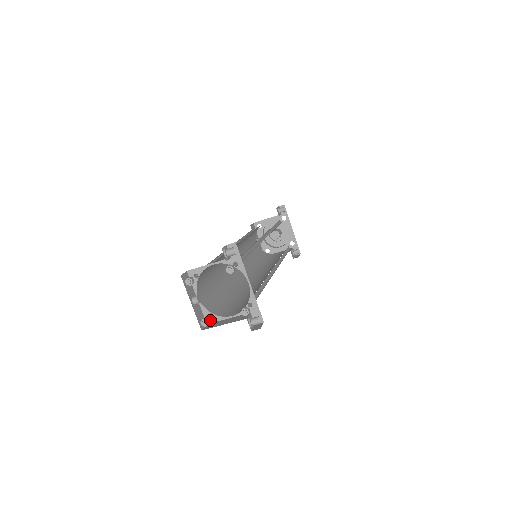
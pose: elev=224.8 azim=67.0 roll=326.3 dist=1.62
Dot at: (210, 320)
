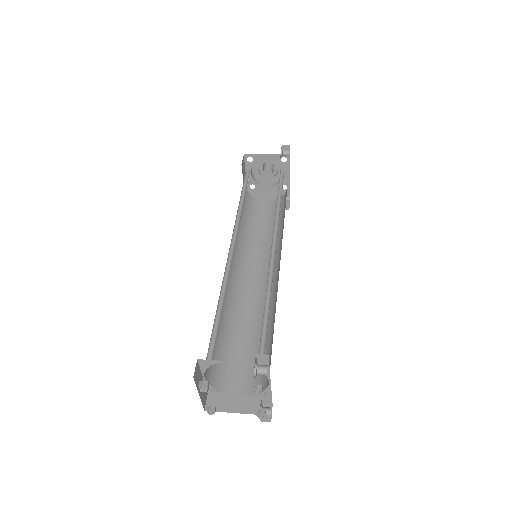
Dot at: (213, 392)
